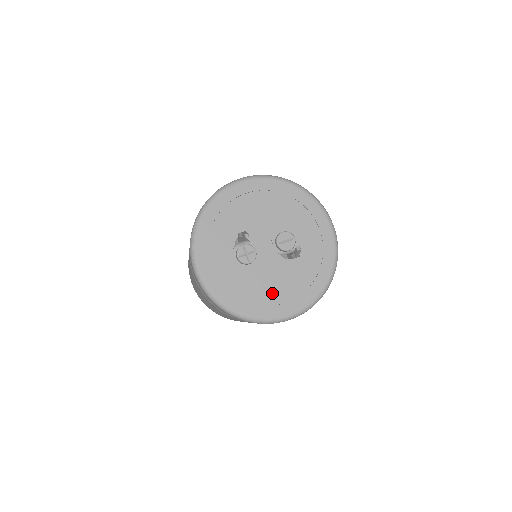
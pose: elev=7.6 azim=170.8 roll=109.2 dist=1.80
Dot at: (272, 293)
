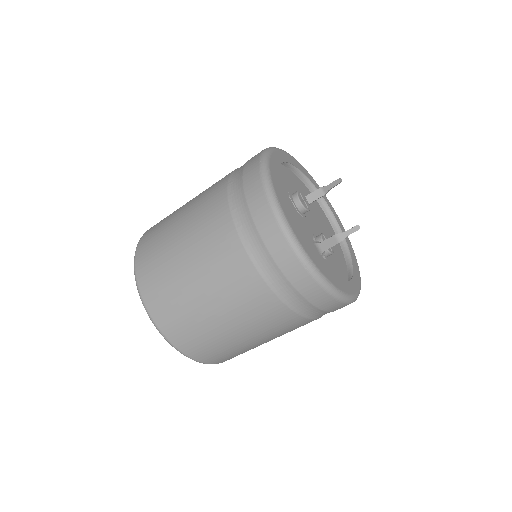
Dot at: occluded
